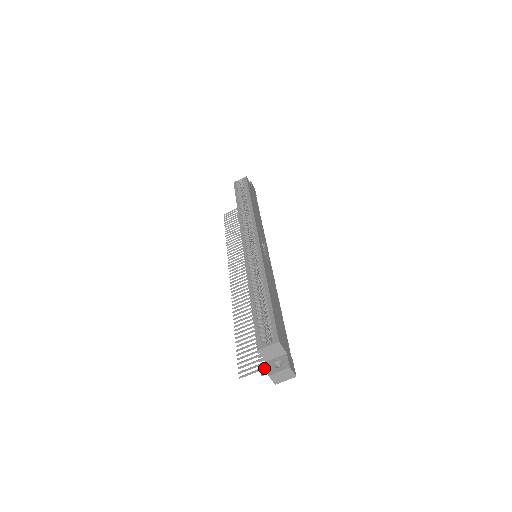
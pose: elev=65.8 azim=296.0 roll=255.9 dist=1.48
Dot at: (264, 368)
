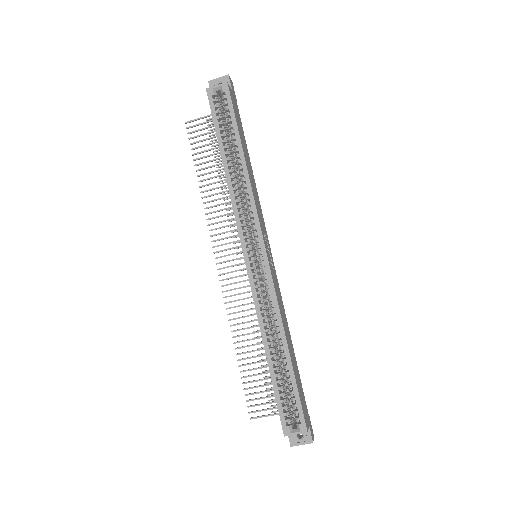
Dot at: (277, 414)
